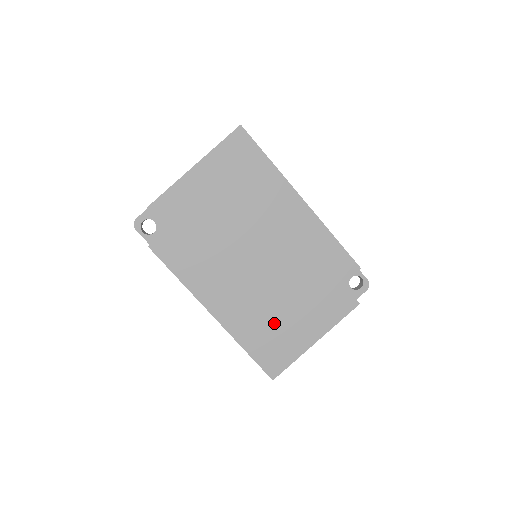
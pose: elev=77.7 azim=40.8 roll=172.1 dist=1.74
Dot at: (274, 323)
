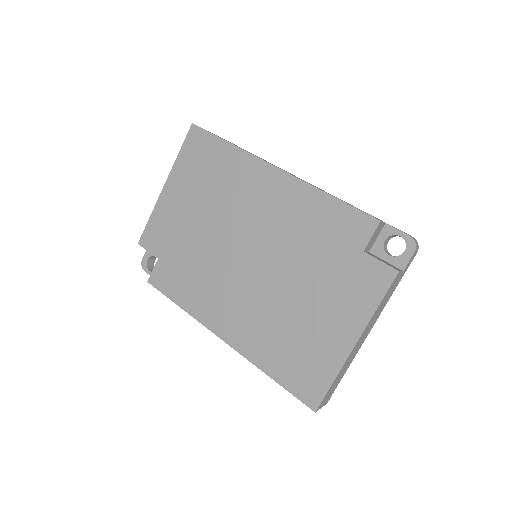
Dot at: (292, 331)
